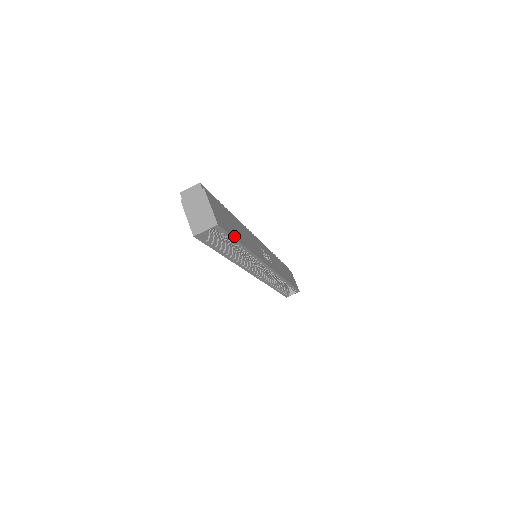
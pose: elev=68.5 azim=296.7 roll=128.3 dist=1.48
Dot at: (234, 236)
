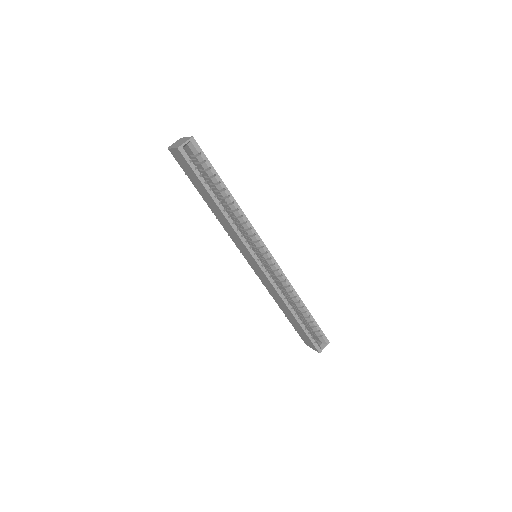
Dot at: (213, 169)
